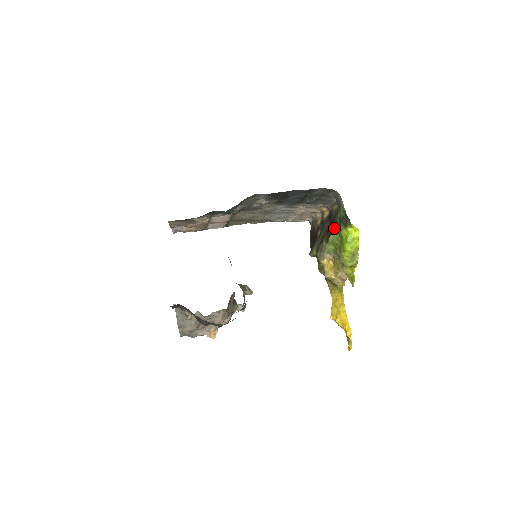
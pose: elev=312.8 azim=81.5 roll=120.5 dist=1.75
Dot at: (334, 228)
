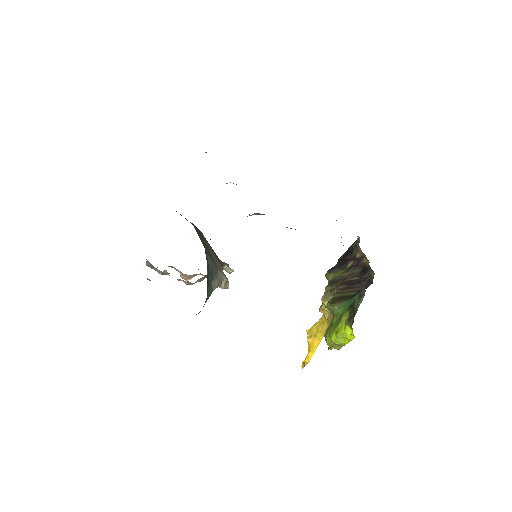
Dot at: (346, 298)
